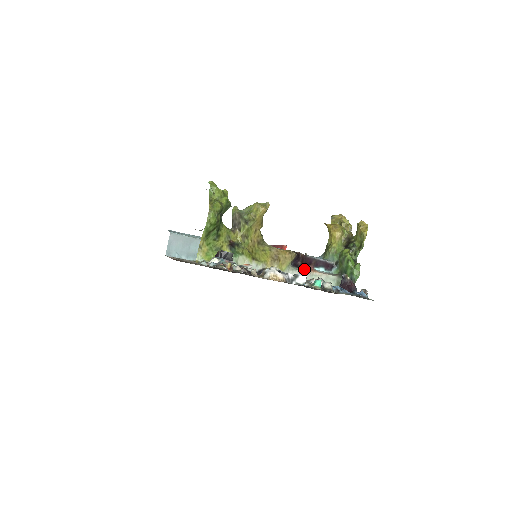
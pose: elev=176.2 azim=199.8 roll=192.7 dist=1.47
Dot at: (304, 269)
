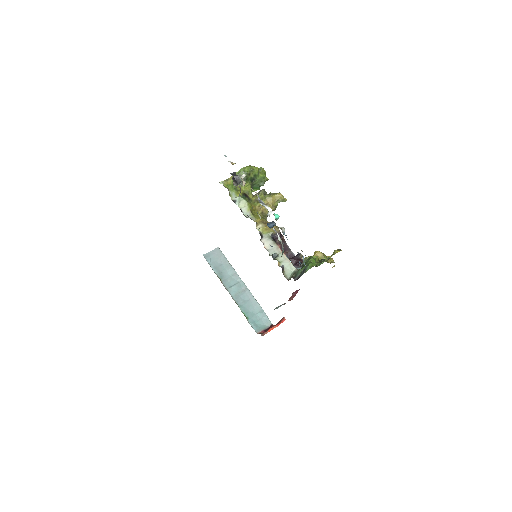
Dot at: (278, 245)
